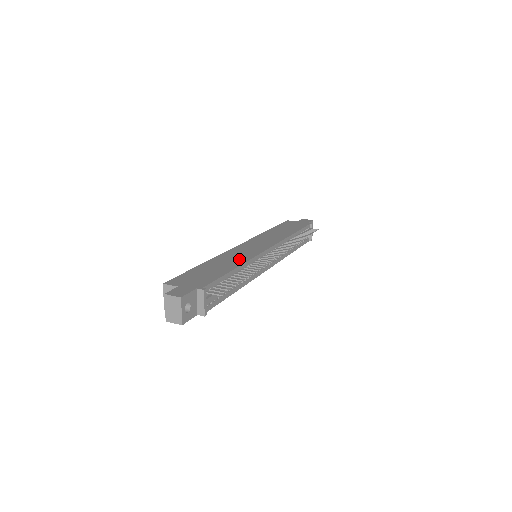
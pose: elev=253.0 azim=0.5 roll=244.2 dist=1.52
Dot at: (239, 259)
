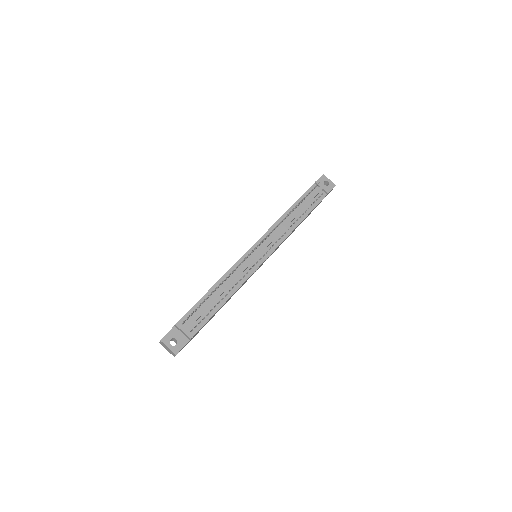
Dot at: occluded
